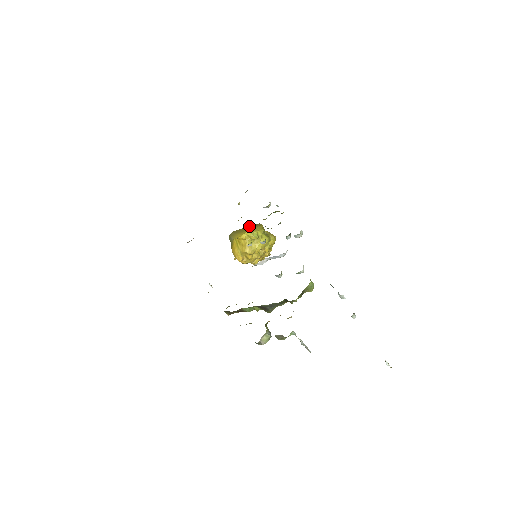
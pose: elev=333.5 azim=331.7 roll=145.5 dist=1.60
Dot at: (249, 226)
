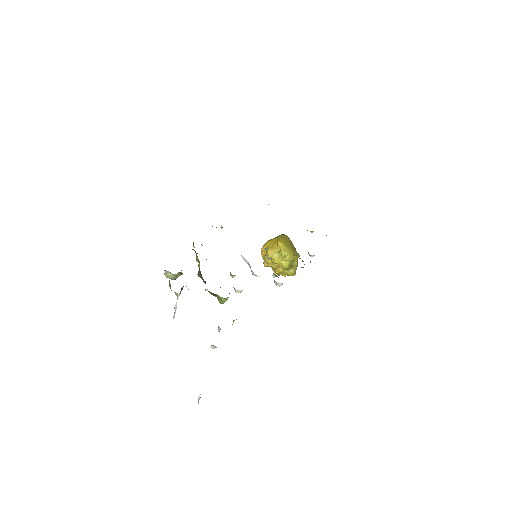
Dot at: occluded
